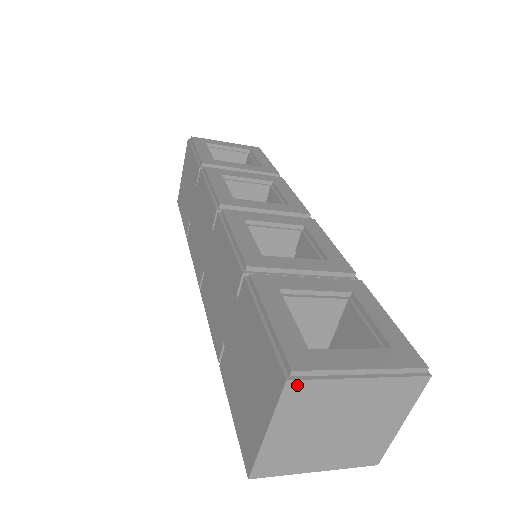
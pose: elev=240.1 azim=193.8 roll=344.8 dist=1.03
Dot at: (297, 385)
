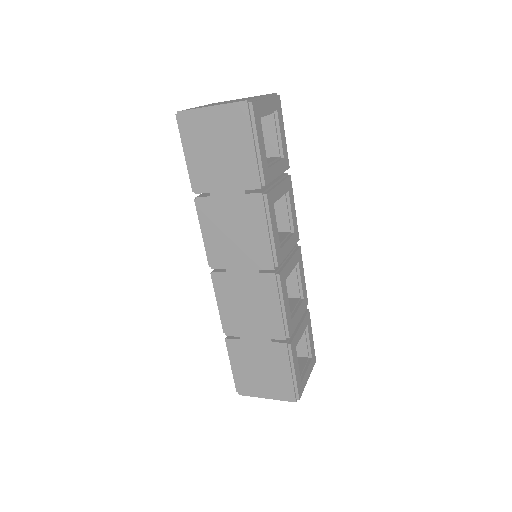
Dot at: occluded
